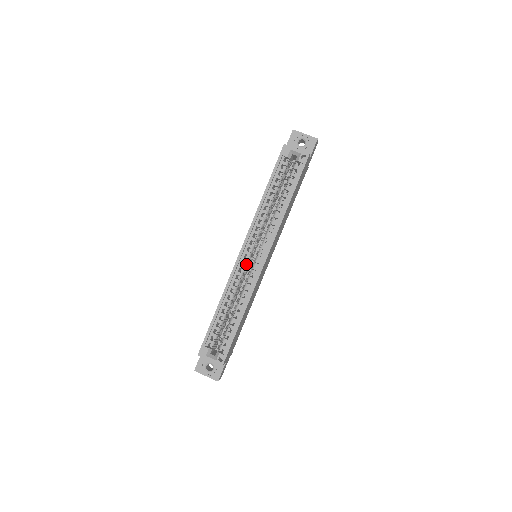
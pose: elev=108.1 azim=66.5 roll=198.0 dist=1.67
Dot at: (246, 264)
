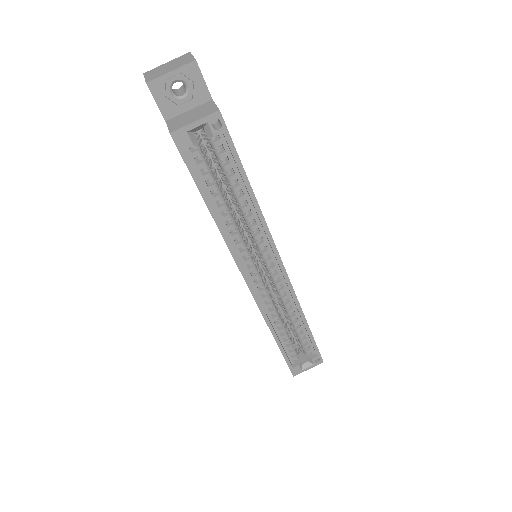
Dot at: occluded
